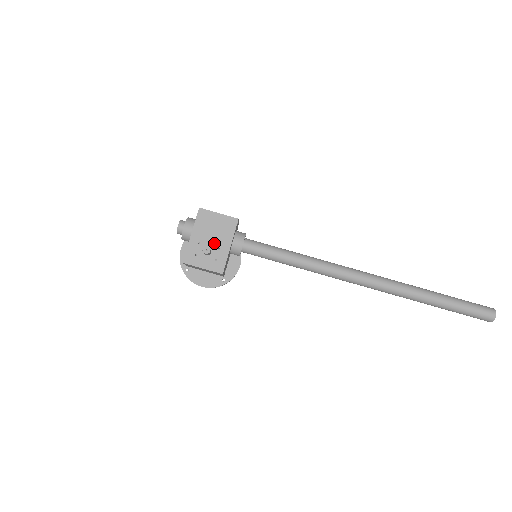
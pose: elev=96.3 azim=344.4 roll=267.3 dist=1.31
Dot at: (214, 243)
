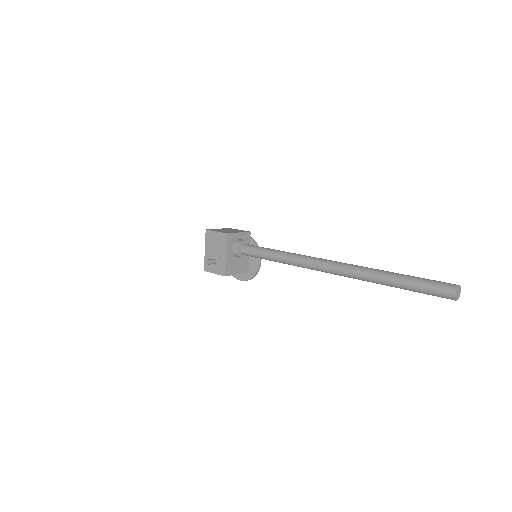
Dot at: (217, 254)
